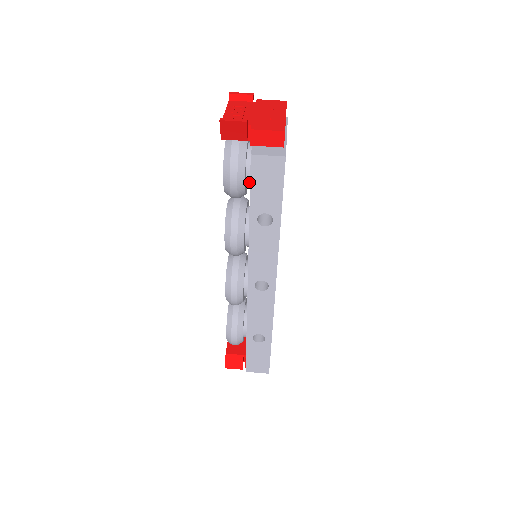
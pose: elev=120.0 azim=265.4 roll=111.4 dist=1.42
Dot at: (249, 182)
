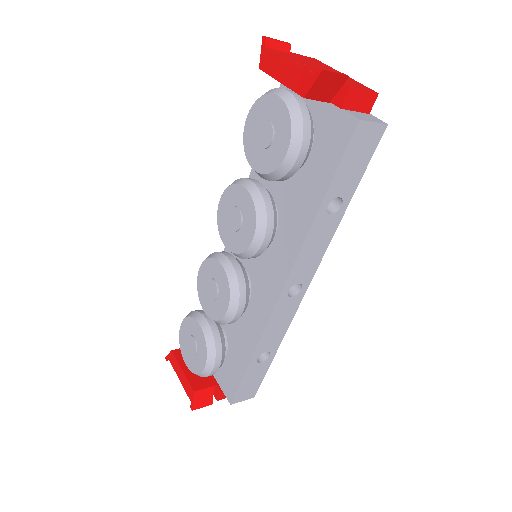
Dot at: occluded
